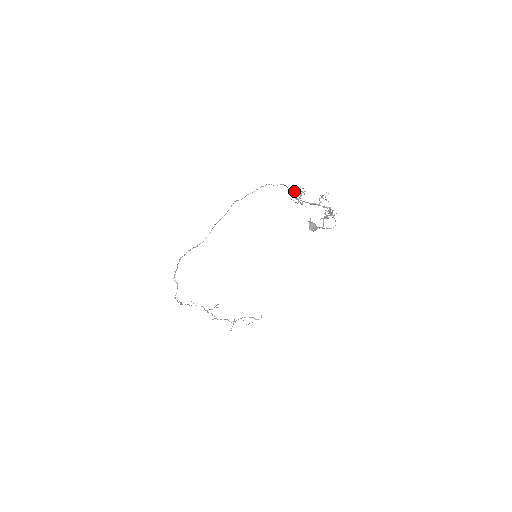
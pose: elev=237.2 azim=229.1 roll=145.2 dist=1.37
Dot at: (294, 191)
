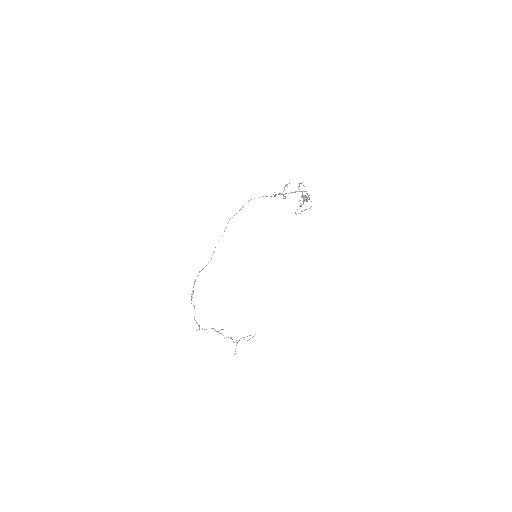
Dot at: occluded
